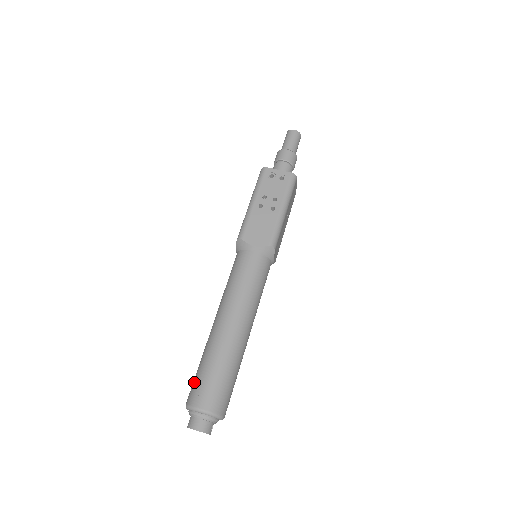
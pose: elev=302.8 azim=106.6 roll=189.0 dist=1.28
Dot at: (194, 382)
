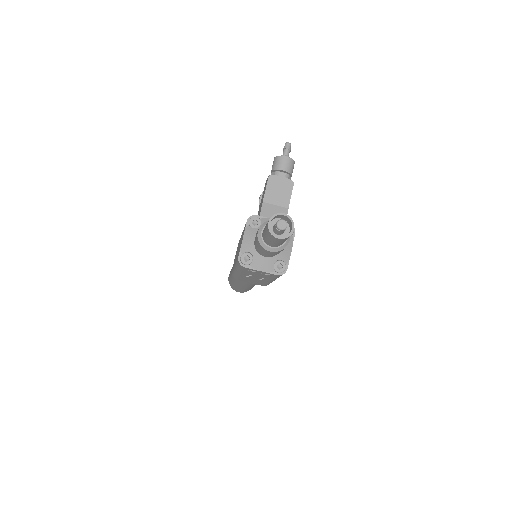
Dot at: occluded
